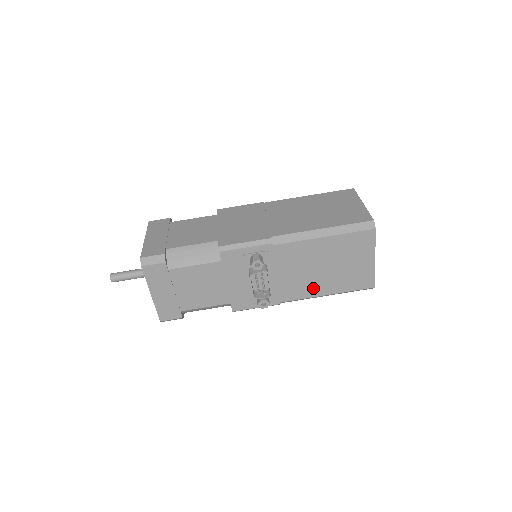
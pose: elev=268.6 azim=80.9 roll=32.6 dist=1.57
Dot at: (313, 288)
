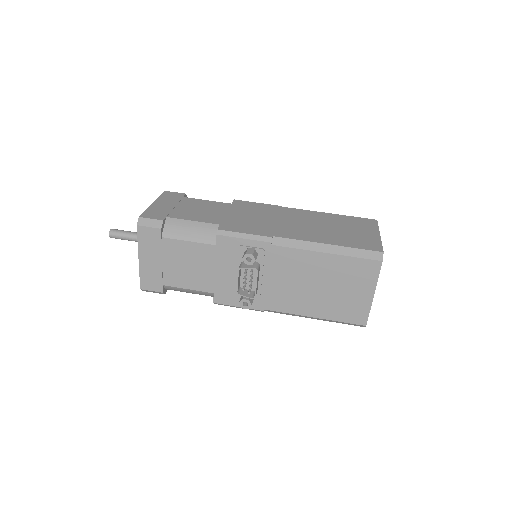
Dot at: (301, 305)
